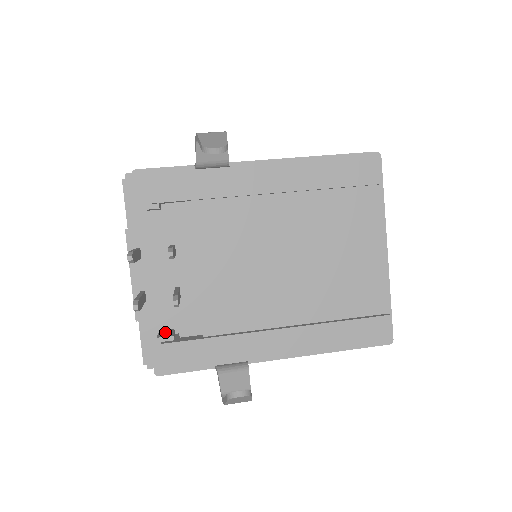
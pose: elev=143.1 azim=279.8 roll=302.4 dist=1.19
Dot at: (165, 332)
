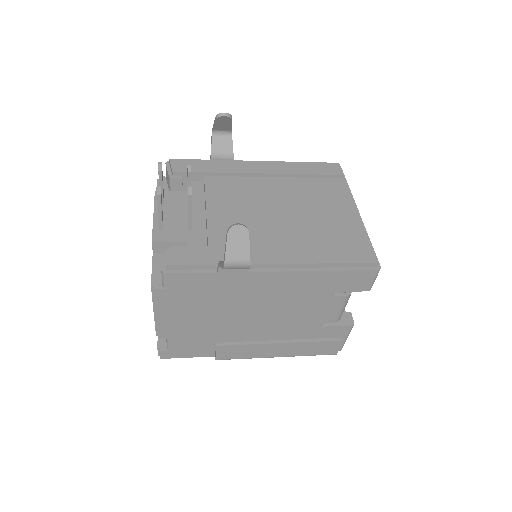
Dot at: occluded
